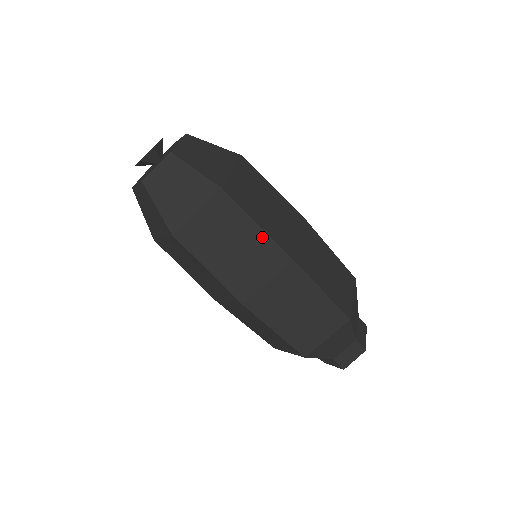
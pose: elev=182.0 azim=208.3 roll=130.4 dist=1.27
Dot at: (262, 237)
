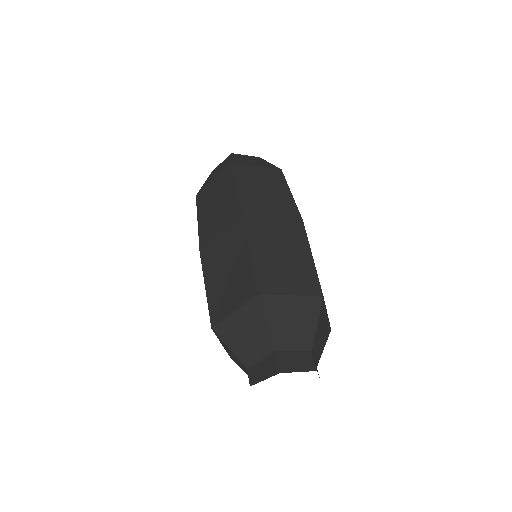
Dot at: (289, 199)
